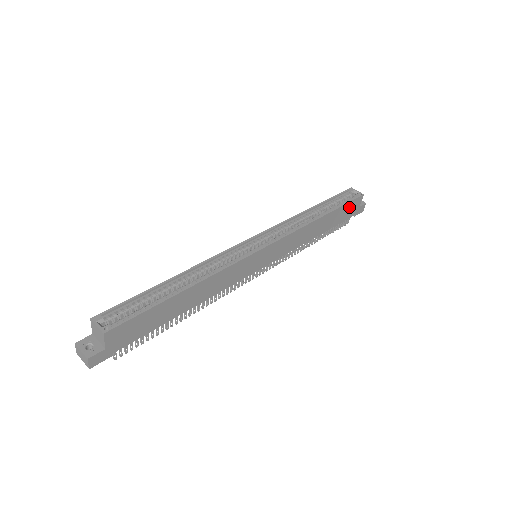
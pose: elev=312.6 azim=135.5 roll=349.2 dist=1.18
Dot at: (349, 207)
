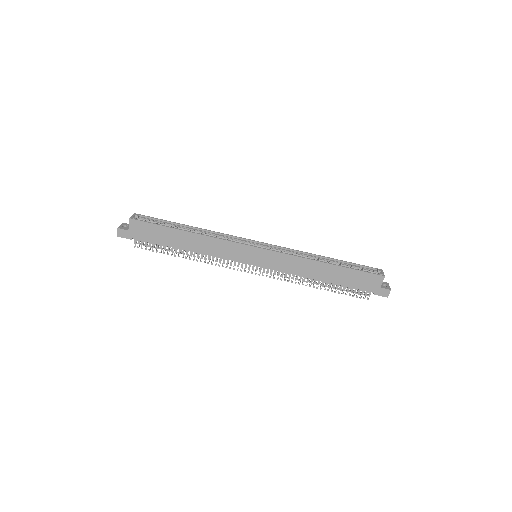
Dot at: (364, 277)
